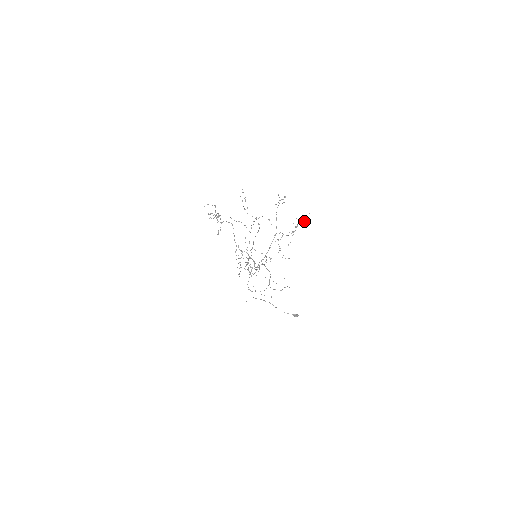
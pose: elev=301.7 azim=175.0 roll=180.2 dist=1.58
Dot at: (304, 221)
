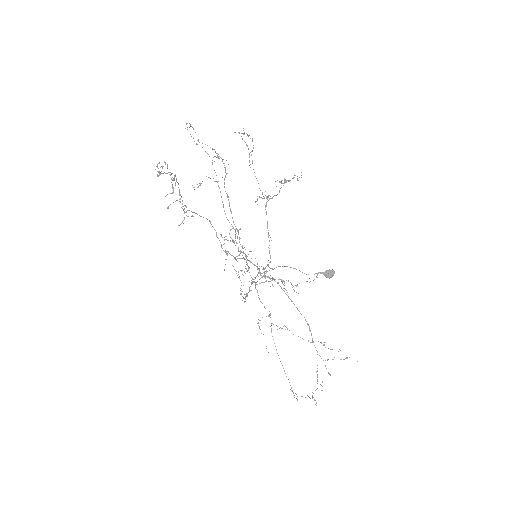
Dot at: (297, 180)
